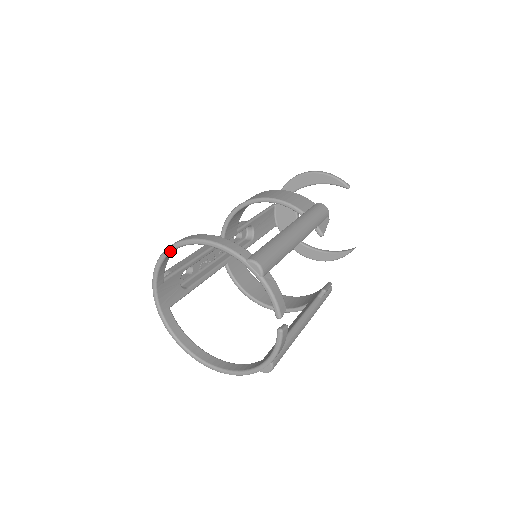
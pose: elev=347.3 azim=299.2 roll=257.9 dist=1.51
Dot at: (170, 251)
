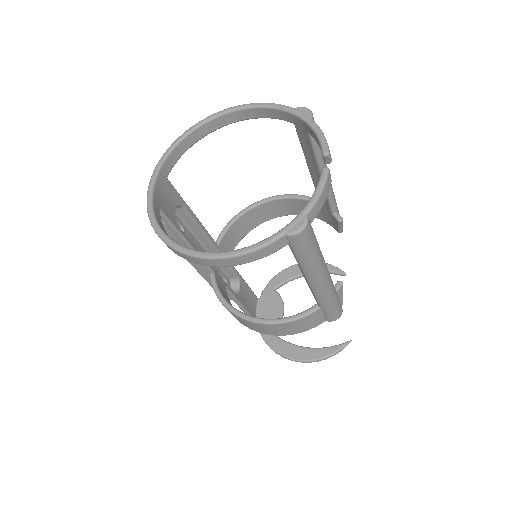
Dot at: (199, 124)
